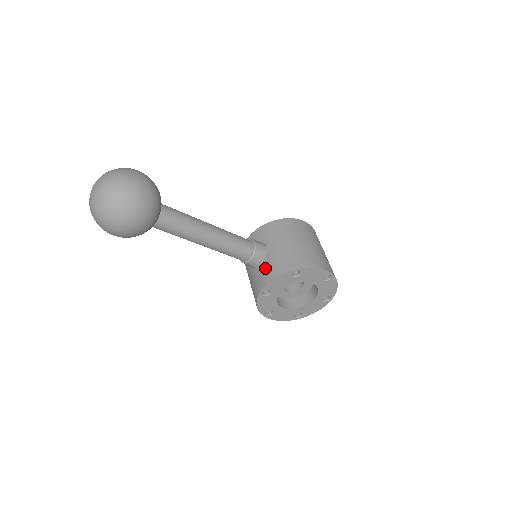
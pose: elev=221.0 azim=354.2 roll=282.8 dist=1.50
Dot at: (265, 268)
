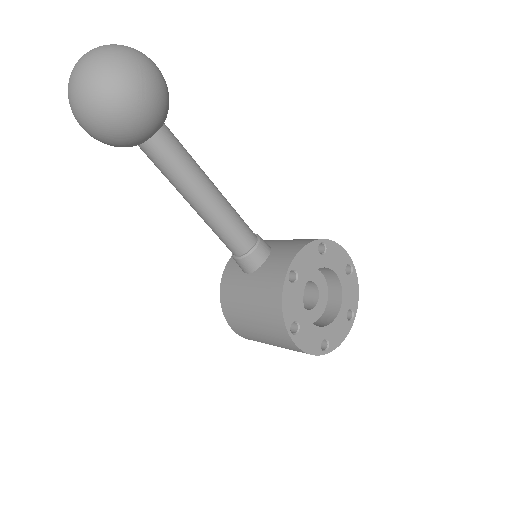
Dot at: (279, 253)
